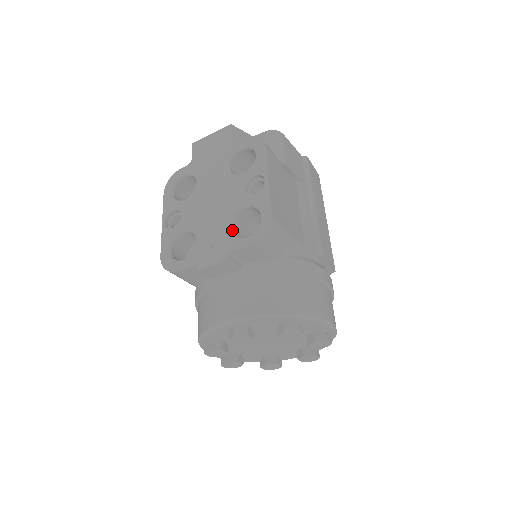
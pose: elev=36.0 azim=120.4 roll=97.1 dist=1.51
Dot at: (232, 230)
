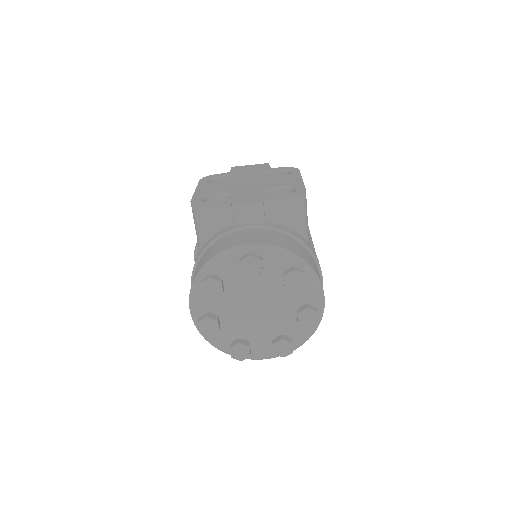
Dot at: (267, 194)
